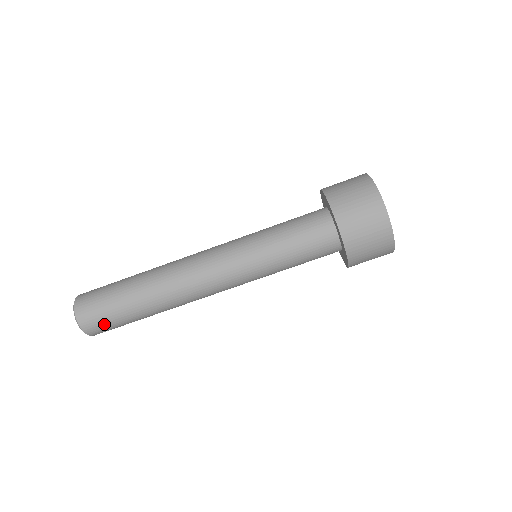
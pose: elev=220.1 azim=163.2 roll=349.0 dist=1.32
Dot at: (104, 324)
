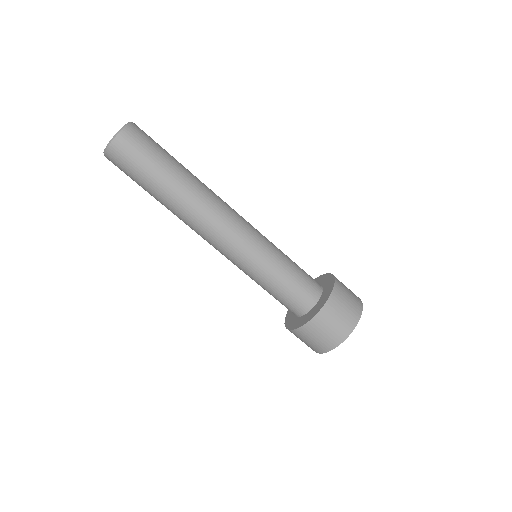
Dot at: (128, 161)
